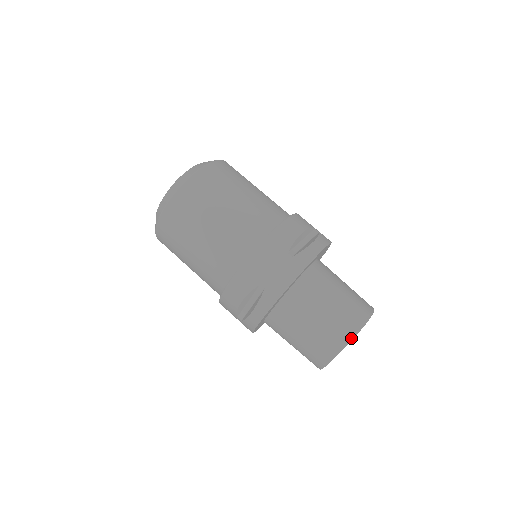
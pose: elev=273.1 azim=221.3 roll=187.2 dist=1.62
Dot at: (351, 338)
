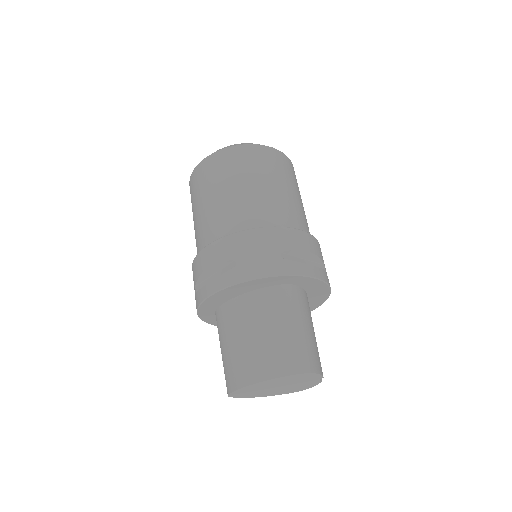
Dot at: (277, 375)
